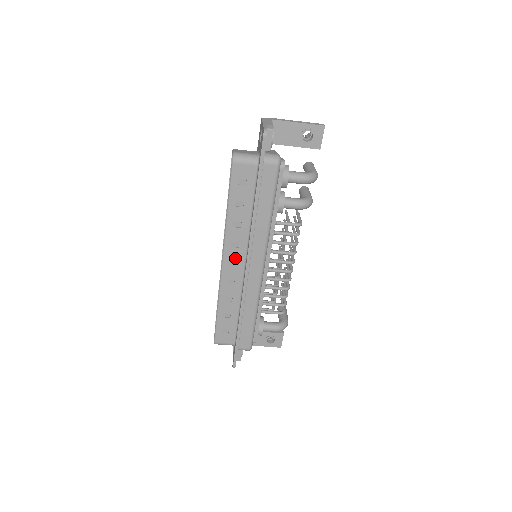
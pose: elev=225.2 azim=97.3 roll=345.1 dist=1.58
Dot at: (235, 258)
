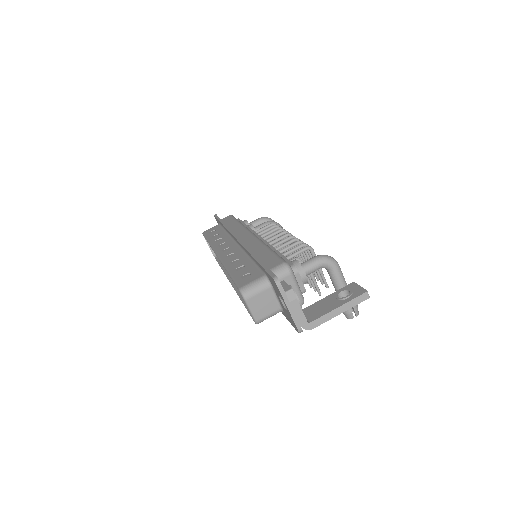
Dot at: (226, 247)
